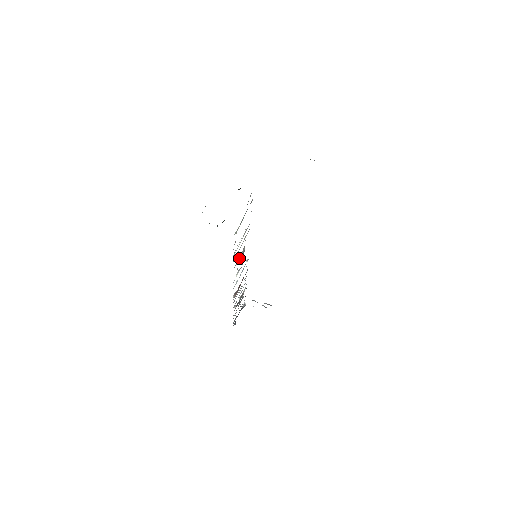
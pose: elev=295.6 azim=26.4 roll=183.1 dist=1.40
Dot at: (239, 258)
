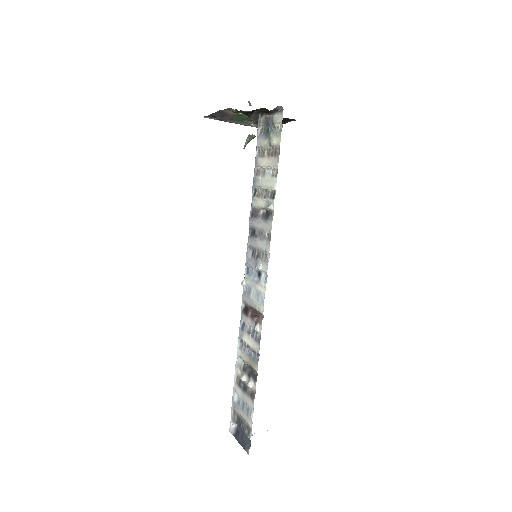
Dot at: (266, 216)
